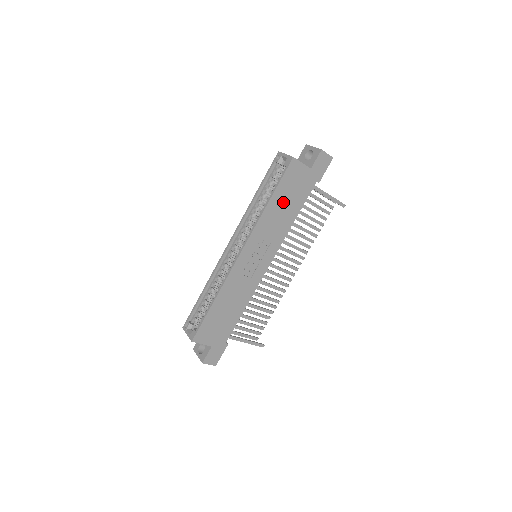
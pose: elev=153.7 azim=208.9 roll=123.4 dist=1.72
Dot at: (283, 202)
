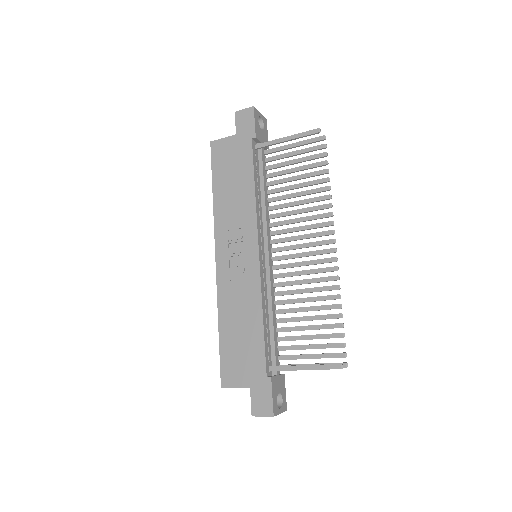
Dot at: (228, 183)
